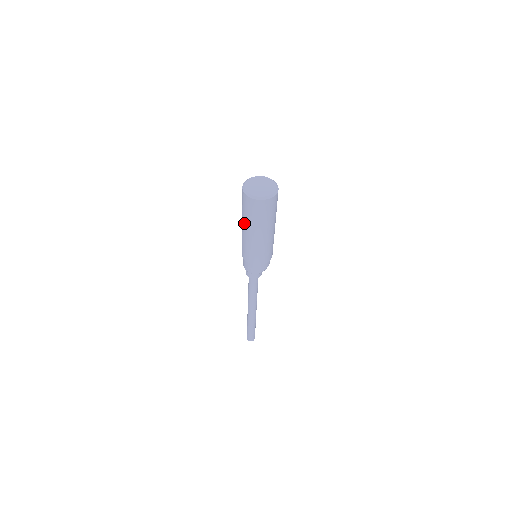
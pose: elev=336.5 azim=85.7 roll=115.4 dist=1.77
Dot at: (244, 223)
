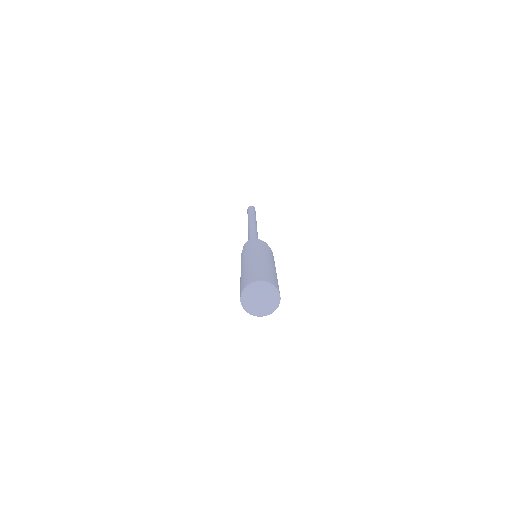
Dot at: occluded
